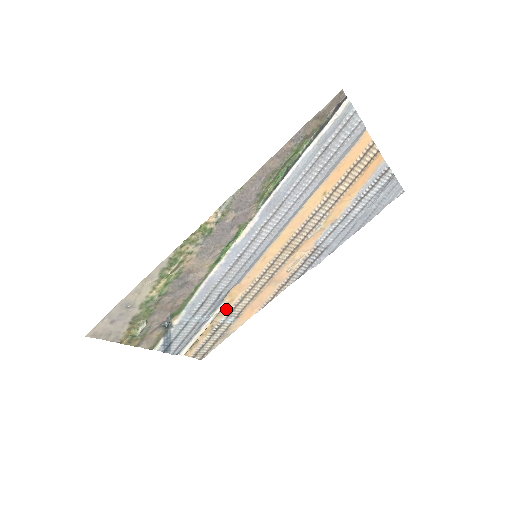
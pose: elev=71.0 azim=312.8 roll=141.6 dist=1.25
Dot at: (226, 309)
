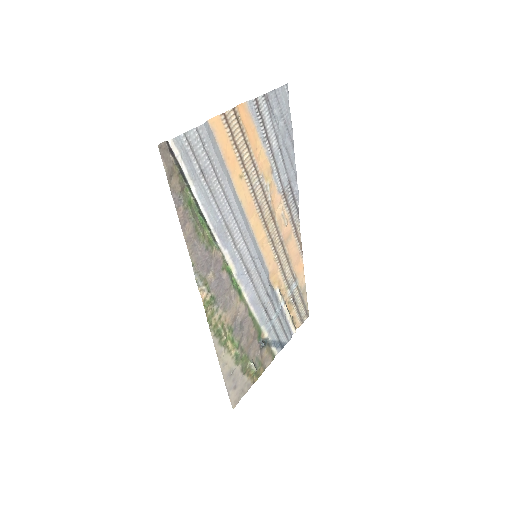
Dot at: (283, 288)
